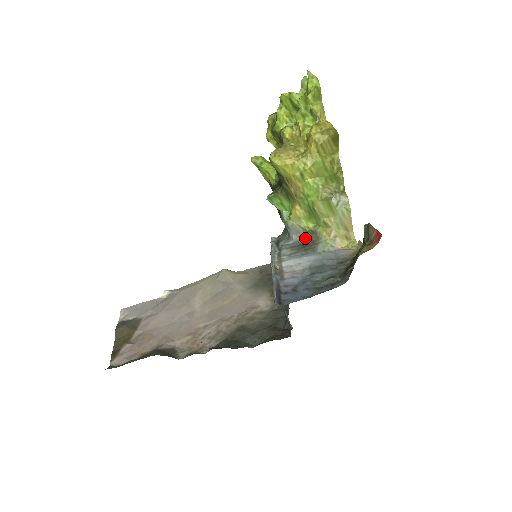
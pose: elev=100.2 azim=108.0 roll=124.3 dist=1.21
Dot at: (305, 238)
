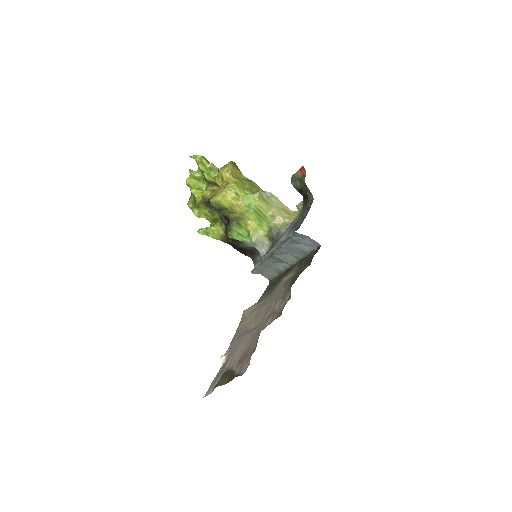
Dot at: (270, 243)
